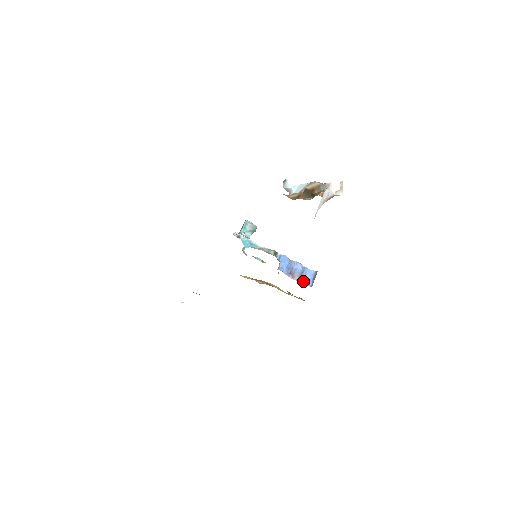
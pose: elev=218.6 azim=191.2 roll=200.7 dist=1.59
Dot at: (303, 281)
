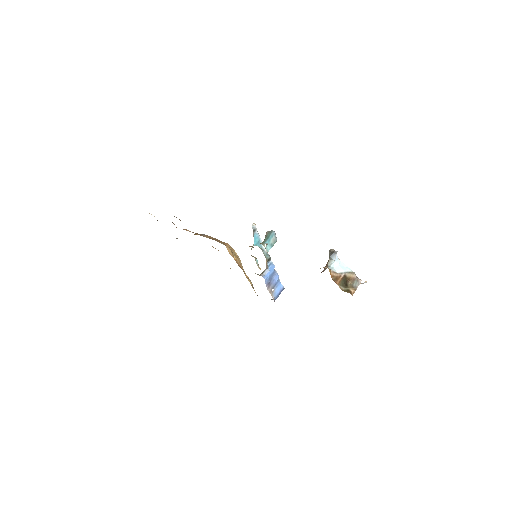
Dot at: (272, 294)
